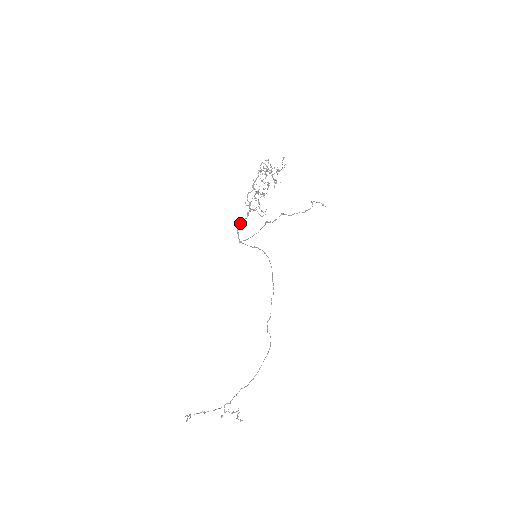
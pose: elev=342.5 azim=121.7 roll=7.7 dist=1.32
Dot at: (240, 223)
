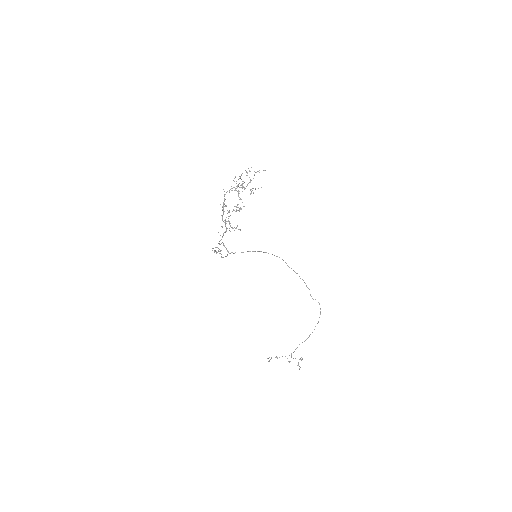
Dot at: (219, 244)
